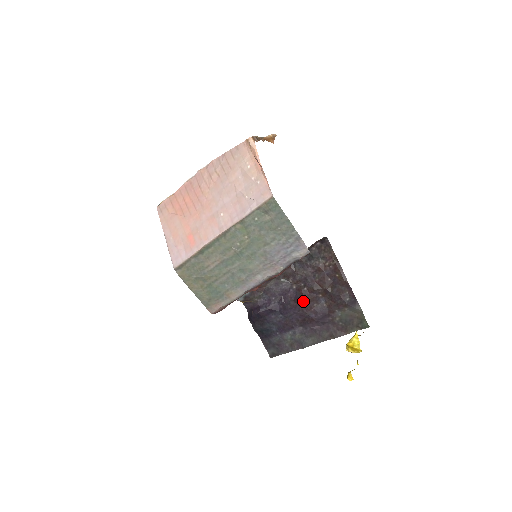
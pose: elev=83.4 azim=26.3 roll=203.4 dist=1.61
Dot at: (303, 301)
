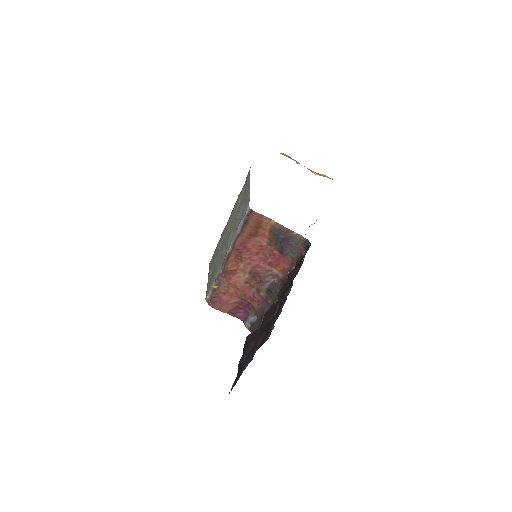
Dot at: (268, 315)
